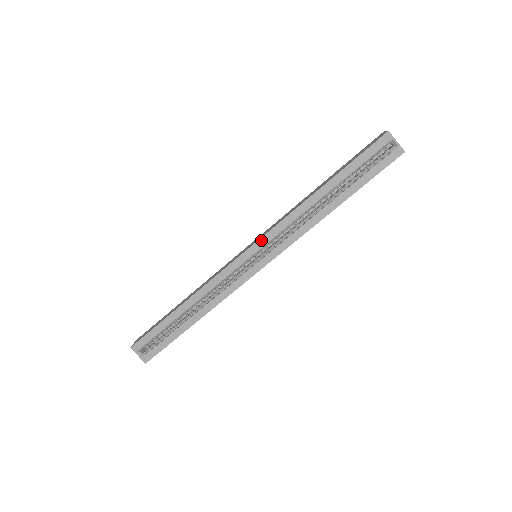
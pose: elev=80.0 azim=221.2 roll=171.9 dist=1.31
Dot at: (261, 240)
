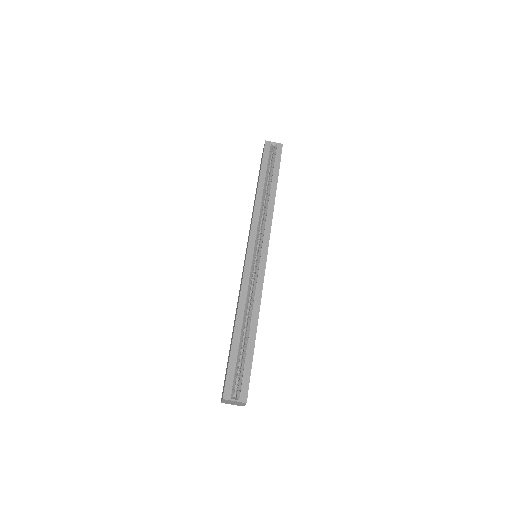
Dot at: (251, 237)
